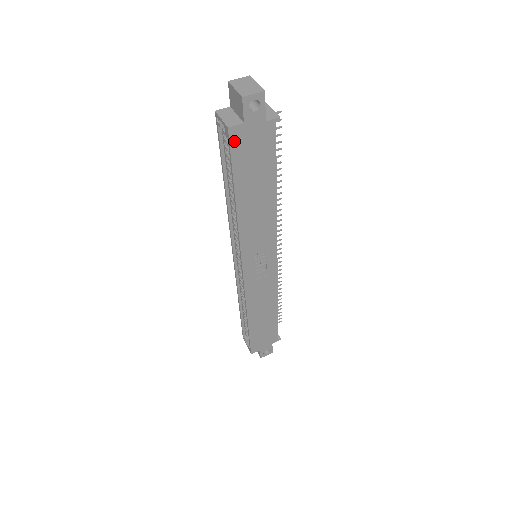
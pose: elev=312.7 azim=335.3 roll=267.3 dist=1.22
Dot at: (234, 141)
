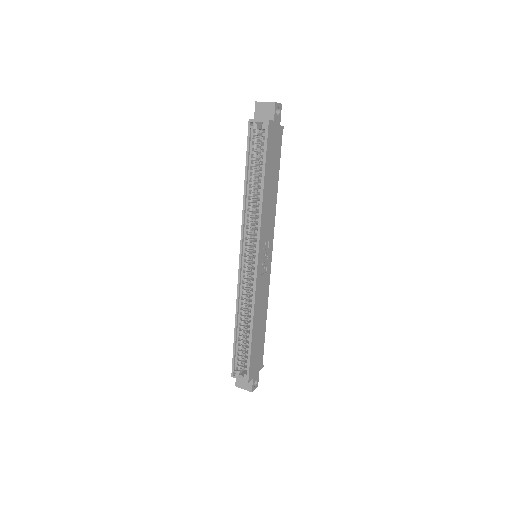
Dot at: (269, 132)
